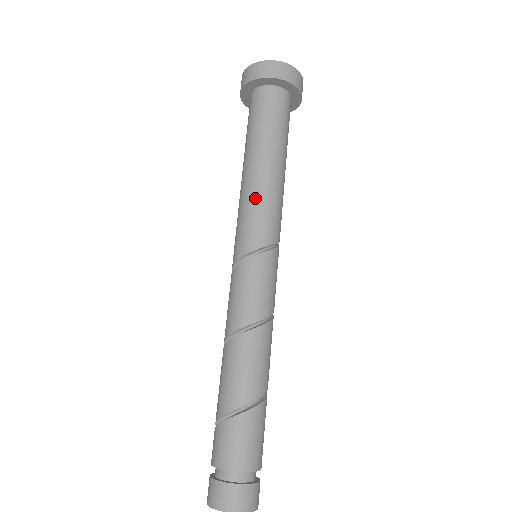
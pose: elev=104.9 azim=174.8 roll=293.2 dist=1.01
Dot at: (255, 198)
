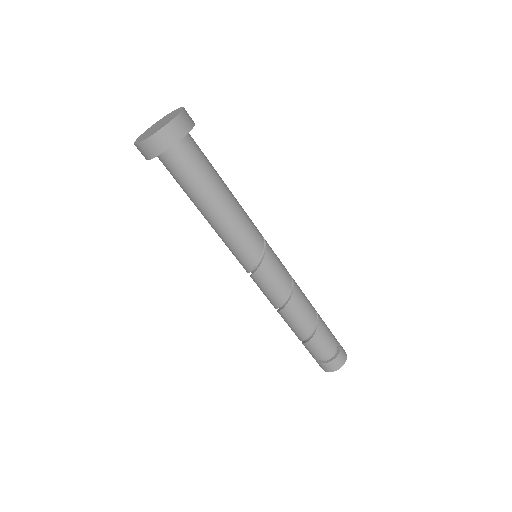
Dot at: (229, 237)
